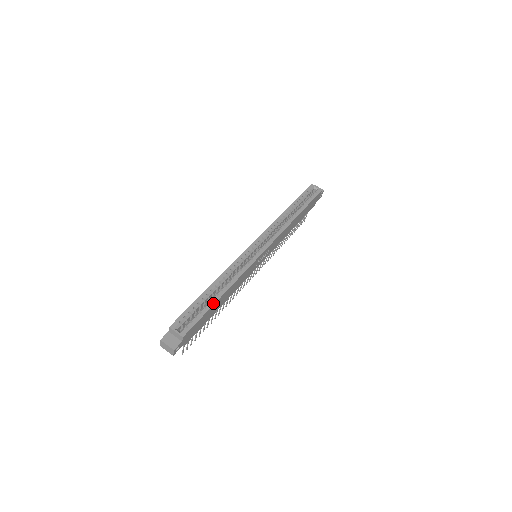
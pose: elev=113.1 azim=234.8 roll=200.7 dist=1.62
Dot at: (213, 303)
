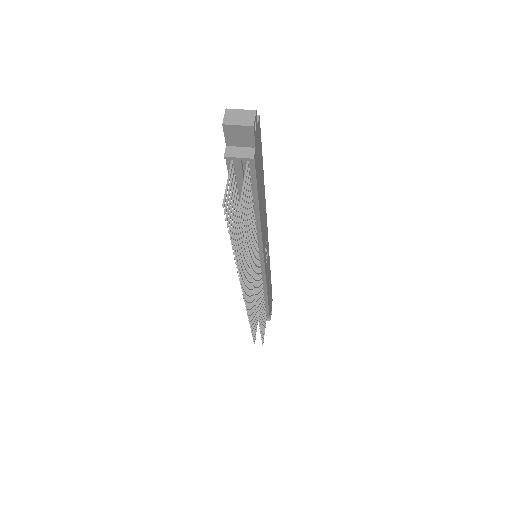
Dot at: occluded
